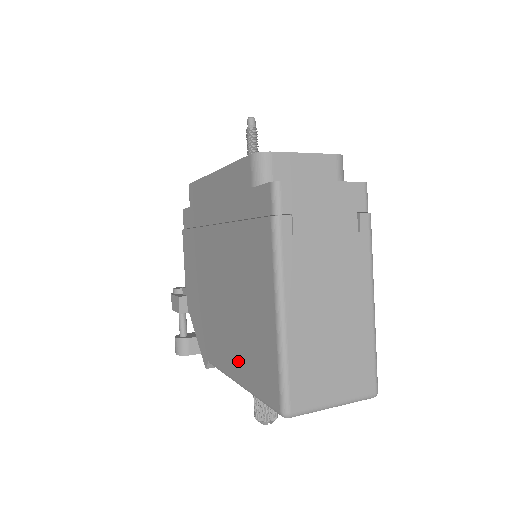
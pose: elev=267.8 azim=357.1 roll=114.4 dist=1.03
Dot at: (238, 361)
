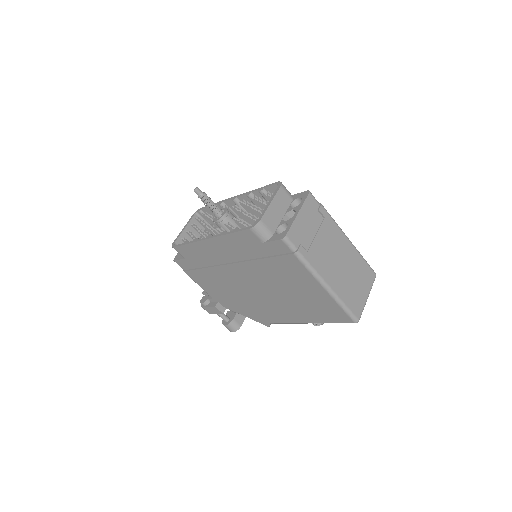
Dot at: (303, 315)
